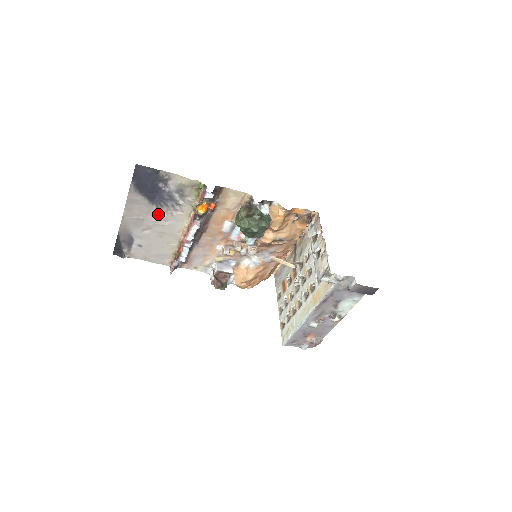
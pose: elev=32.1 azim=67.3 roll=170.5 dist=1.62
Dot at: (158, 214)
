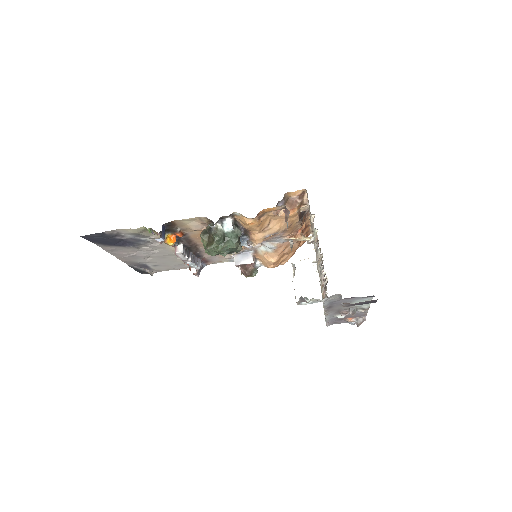
Dot at: (143, 249)
